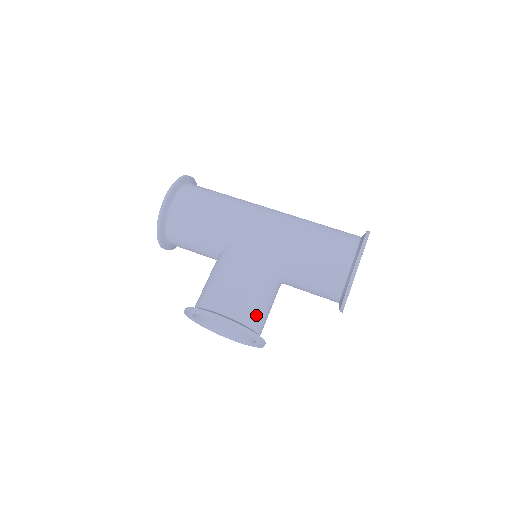
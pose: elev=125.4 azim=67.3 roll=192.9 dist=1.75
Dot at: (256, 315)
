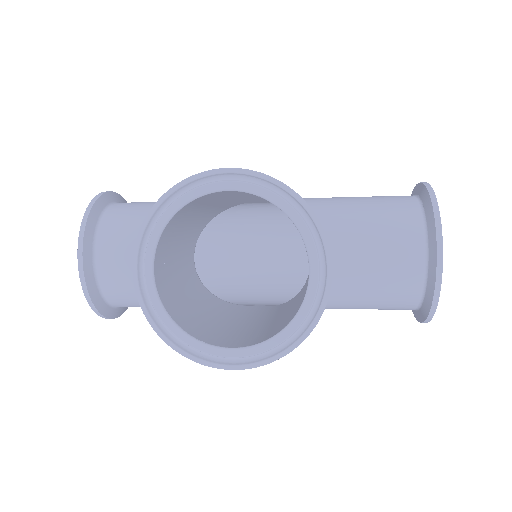
Dot at: occluded
